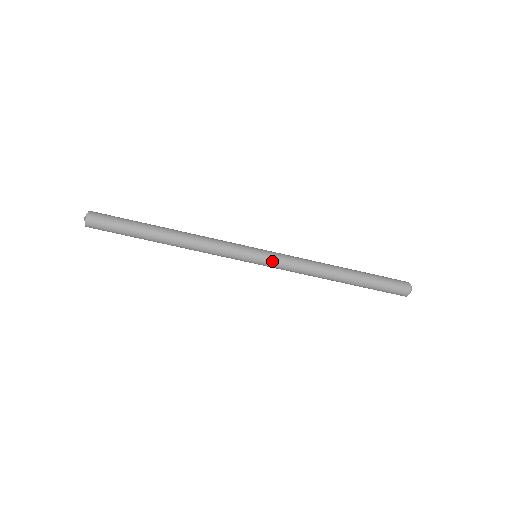
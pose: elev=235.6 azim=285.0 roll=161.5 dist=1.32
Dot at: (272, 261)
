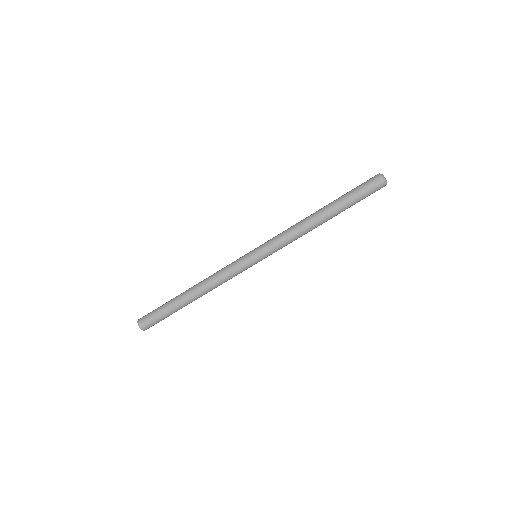
Dot at: (264, 244)
